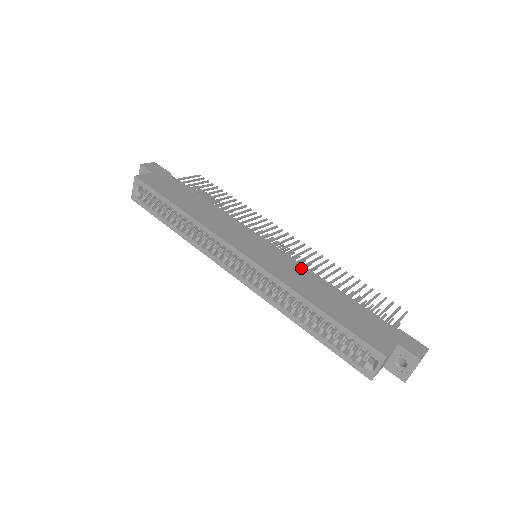
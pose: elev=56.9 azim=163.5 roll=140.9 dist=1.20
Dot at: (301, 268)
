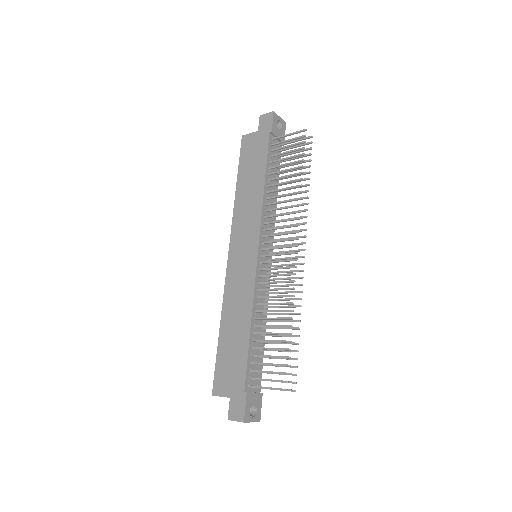
Dot at: (249, 293)
